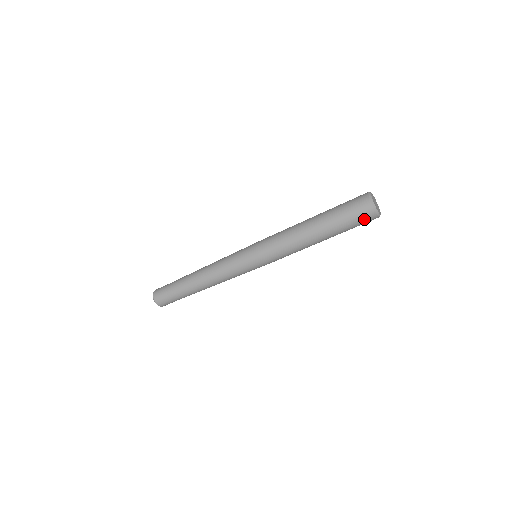
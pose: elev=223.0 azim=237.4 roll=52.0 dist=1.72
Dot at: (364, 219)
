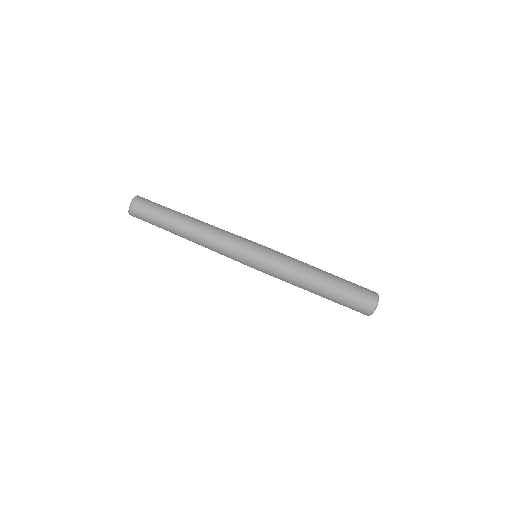
Dot at: (361, 308)
